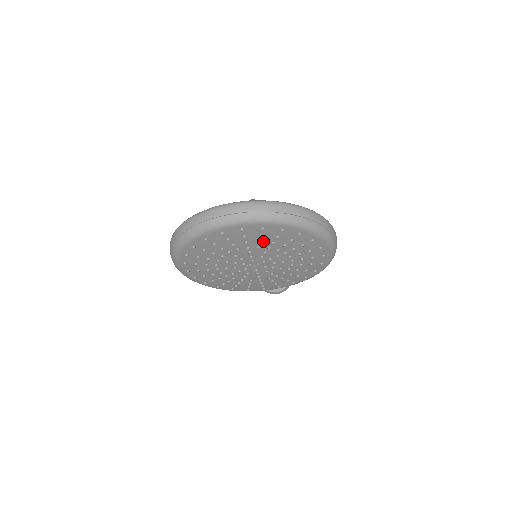
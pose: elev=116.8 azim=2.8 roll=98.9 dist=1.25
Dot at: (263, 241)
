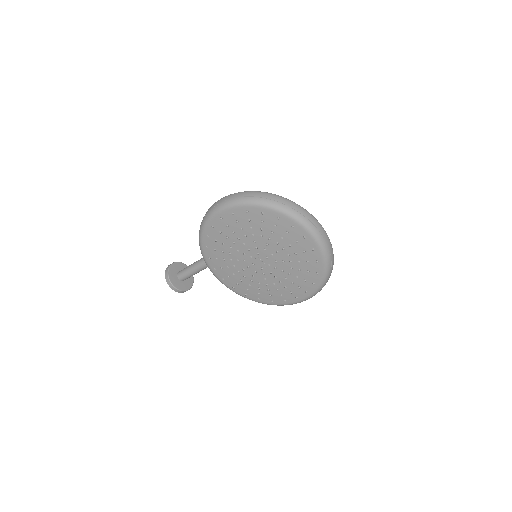
Dot at: (297, 255)
